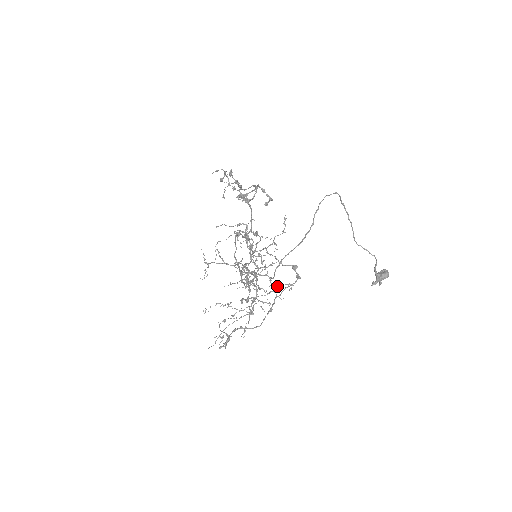
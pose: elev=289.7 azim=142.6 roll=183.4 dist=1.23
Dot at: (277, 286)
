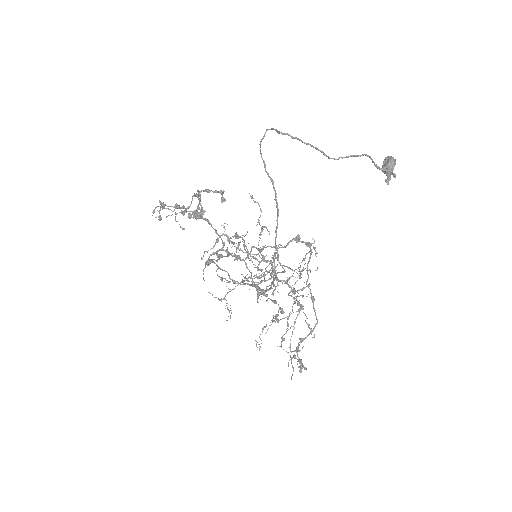
Dot at: occluded
